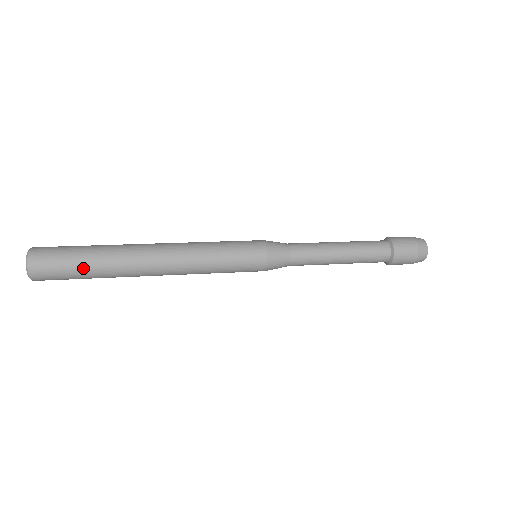
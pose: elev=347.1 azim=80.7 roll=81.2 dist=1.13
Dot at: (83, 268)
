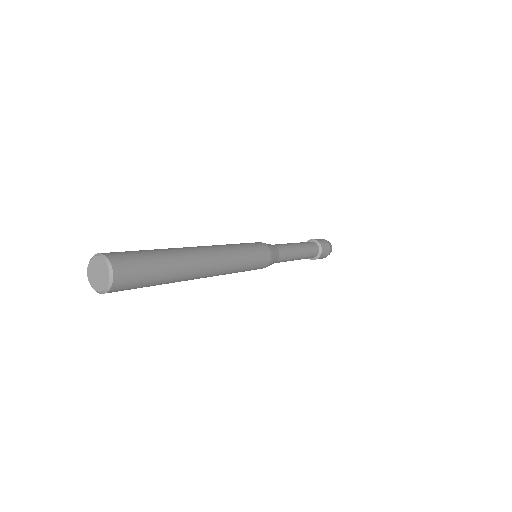
Dot at: (160, 275)
